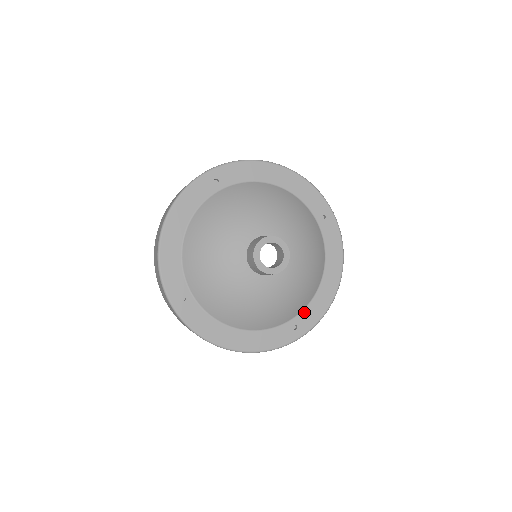
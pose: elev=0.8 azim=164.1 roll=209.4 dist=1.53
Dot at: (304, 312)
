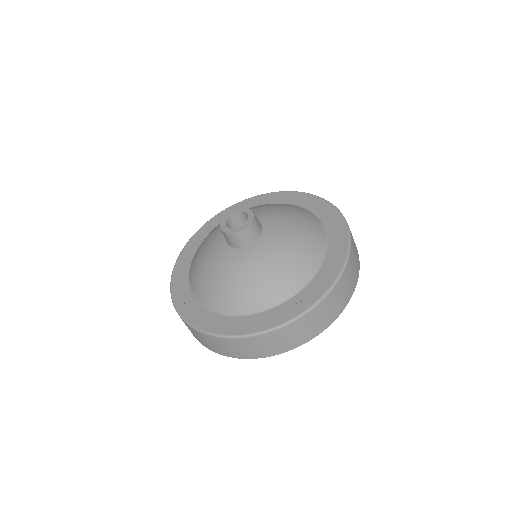
Dot at: (308, 286)
